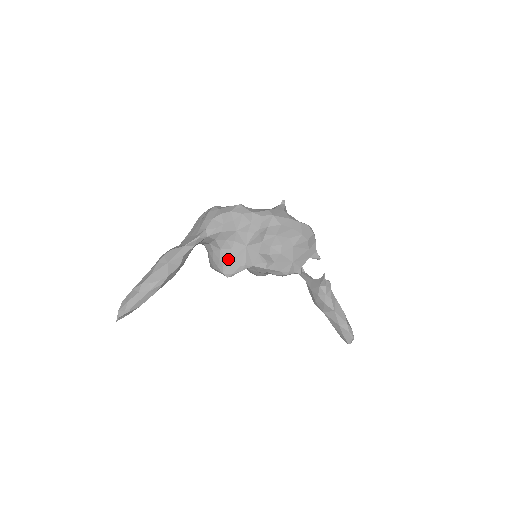
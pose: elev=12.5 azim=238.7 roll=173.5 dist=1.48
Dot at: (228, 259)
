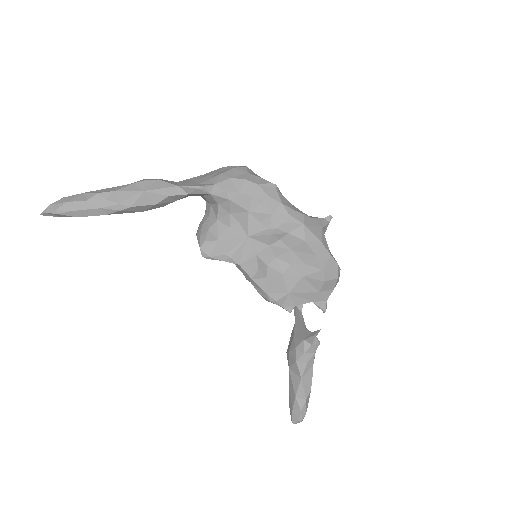
Dot at: (217, 236)
